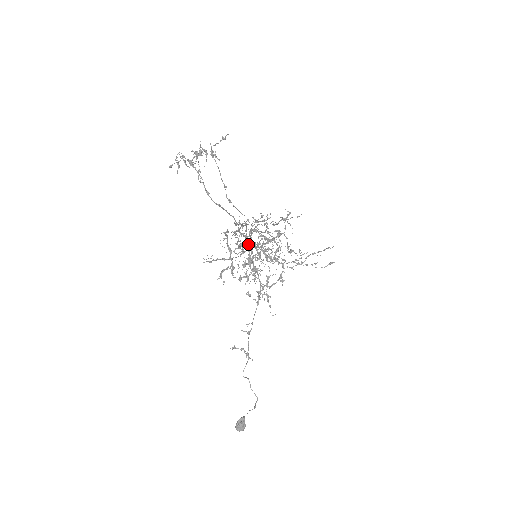
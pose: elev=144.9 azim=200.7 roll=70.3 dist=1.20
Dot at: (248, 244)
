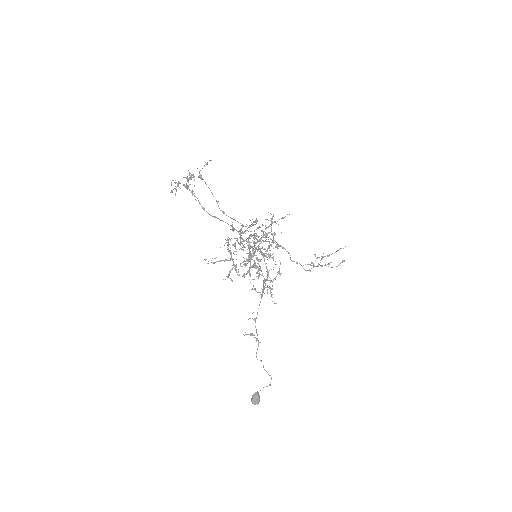
Dot at: occluded
